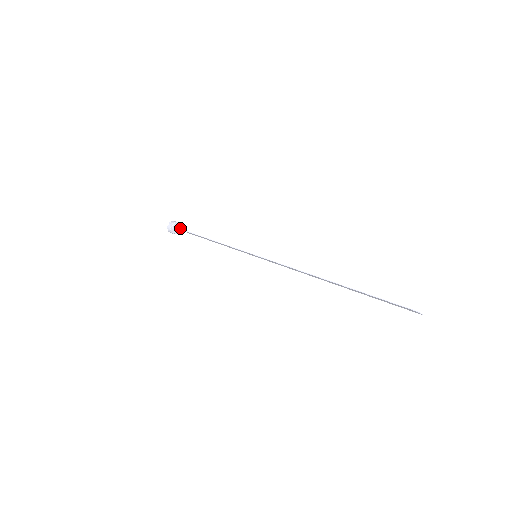
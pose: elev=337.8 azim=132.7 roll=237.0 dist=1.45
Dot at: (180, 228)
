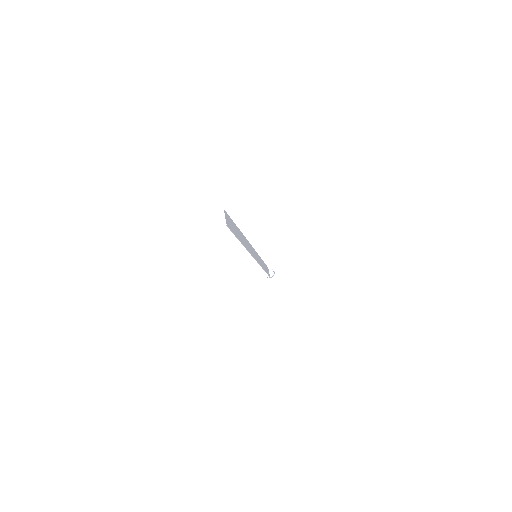
Dot at: (271, 275)
